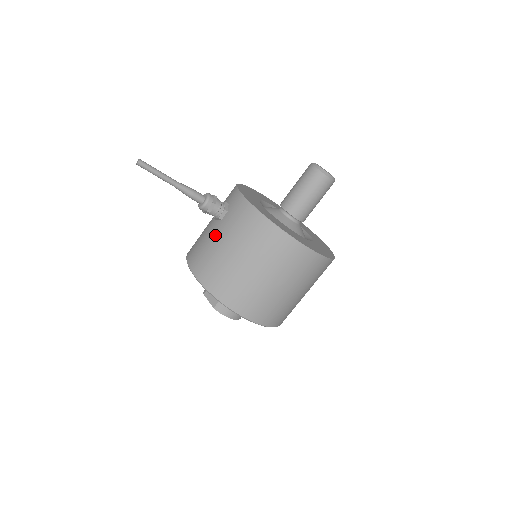
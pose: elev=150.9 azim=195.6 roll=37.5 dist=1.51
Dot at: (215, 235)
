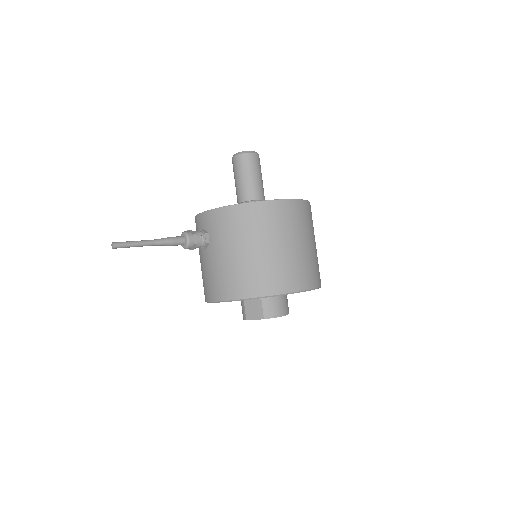
Dot at: (215, 257)
